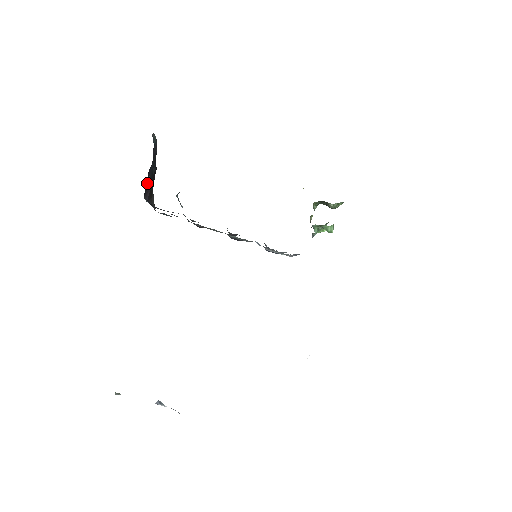
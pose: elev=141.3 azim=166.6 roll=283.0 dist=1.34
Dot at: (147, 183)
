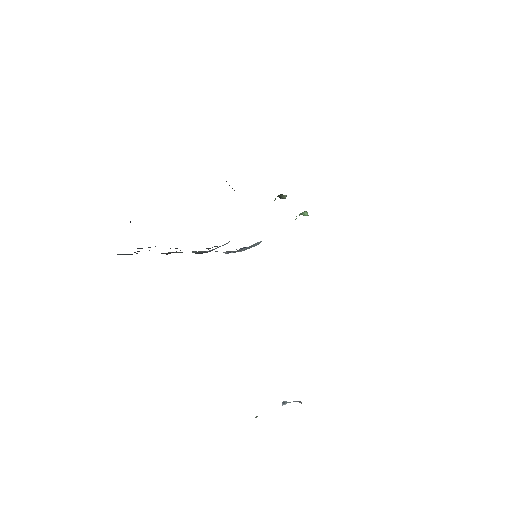
Dot at: occluded
